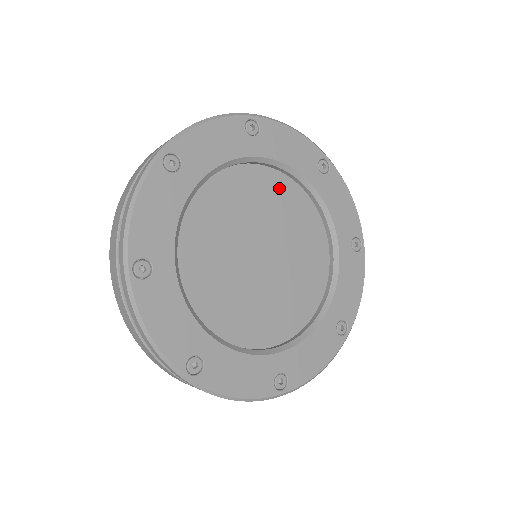
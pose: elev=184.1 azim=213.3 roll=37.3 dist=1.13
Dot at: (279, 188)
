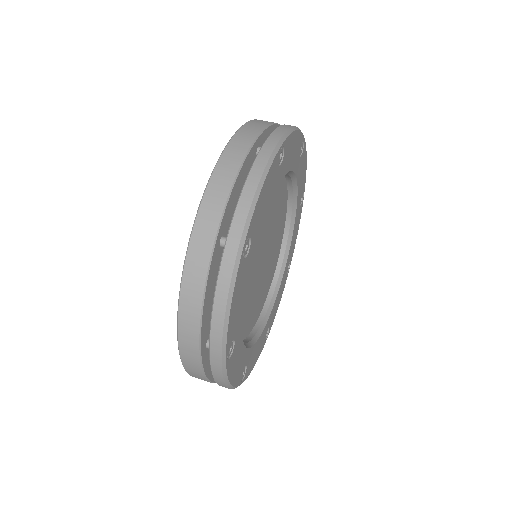
Dot at: occluded
